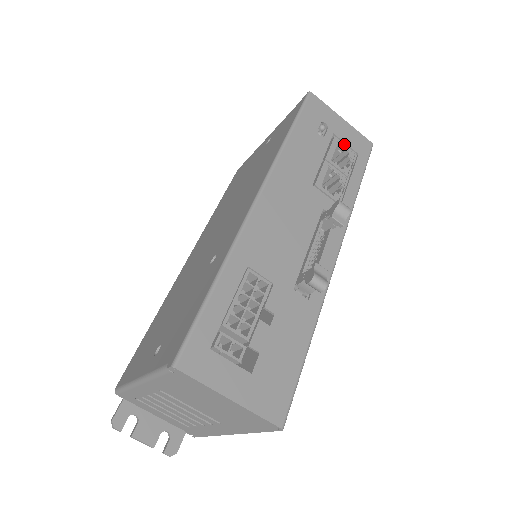
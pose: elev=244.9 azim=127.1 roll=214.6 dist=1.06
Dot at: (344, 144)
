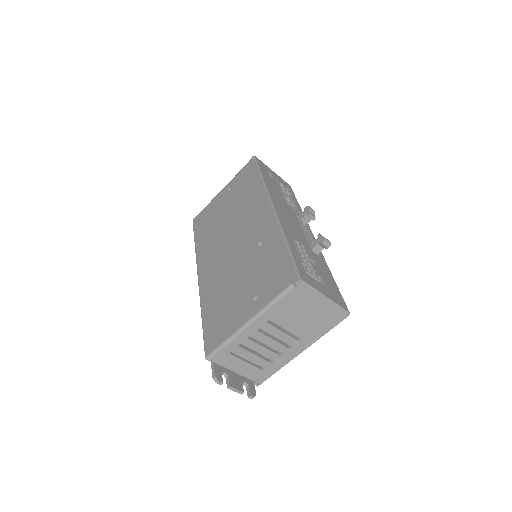
Dot at: (282, 184)
